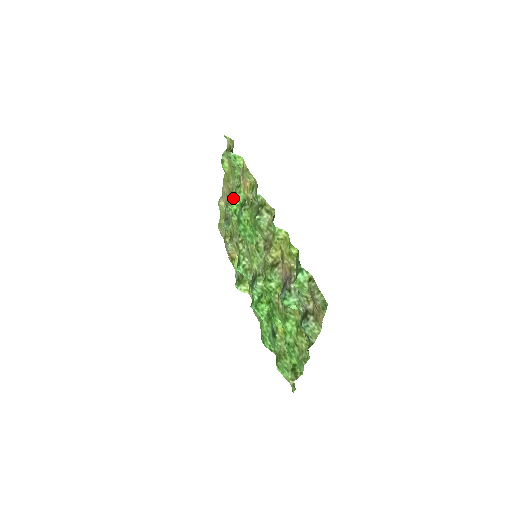
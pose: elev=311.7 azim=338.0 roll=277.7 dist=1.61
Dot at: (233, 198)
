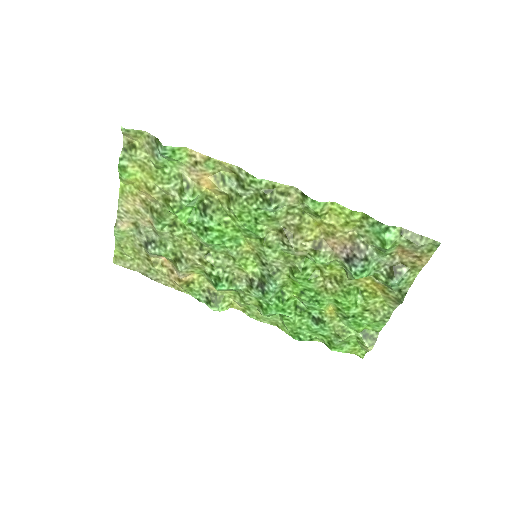
Dot at: (179, 207)
